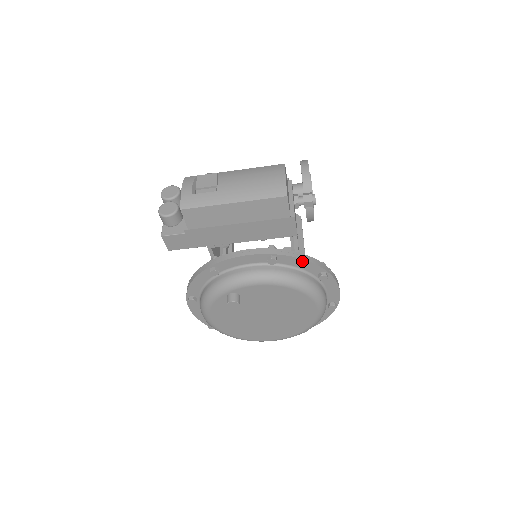
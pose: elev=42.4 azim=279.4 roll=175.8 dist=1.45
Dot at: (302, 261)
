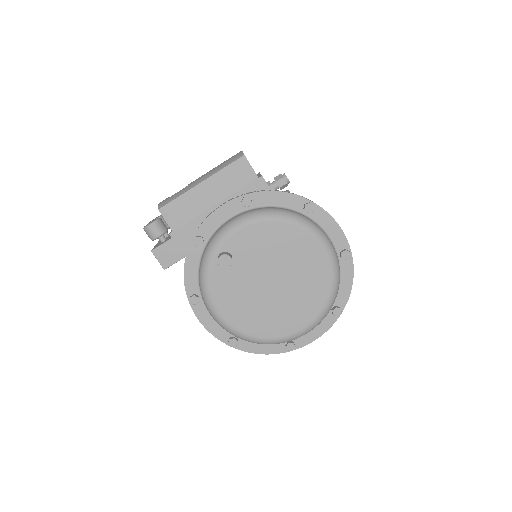
Dot at: (277, 194)
